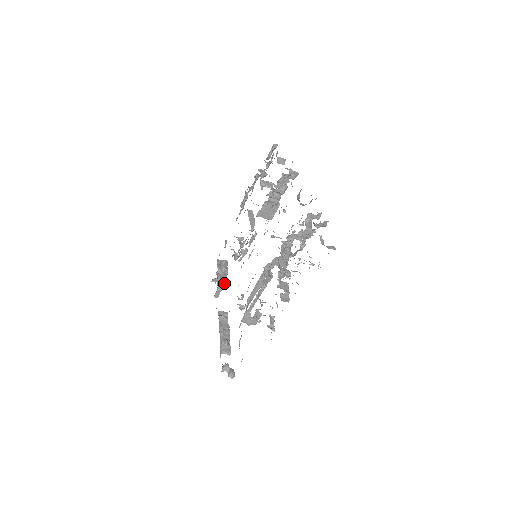
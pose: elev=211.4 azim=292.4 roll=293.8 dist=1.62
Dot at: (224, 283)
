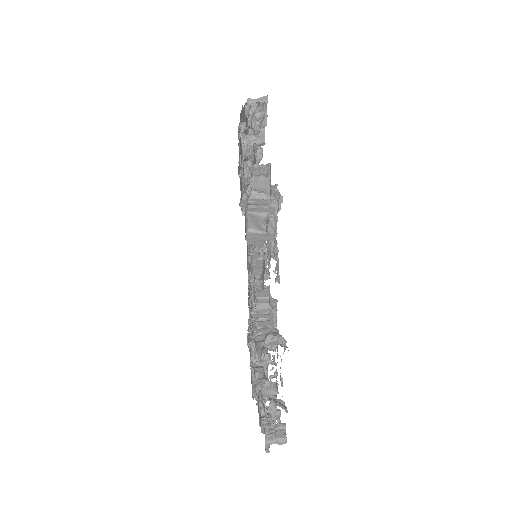
Dot at: occluded
